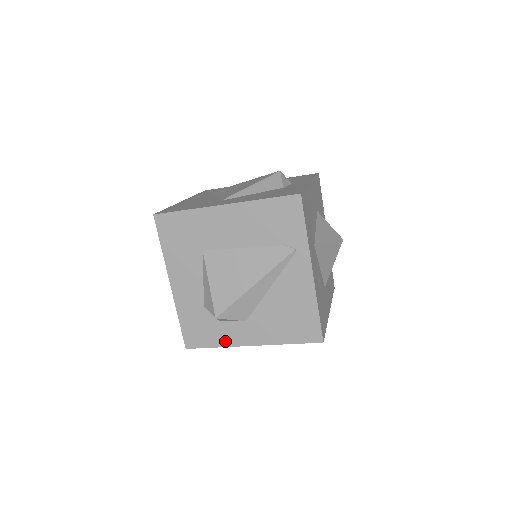
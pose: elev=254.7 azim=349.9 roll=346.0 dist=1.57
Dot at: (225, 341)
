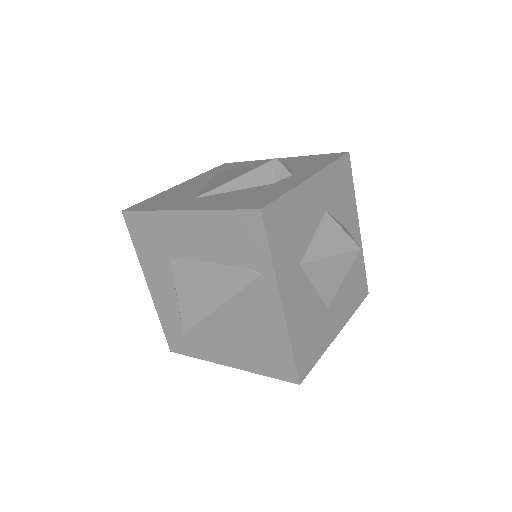
Dot at: (203, 354)
